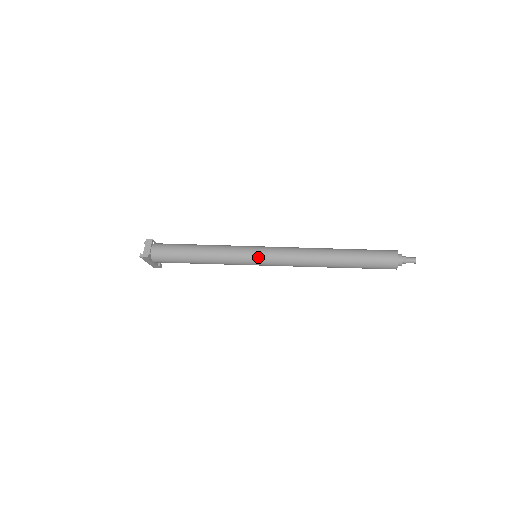
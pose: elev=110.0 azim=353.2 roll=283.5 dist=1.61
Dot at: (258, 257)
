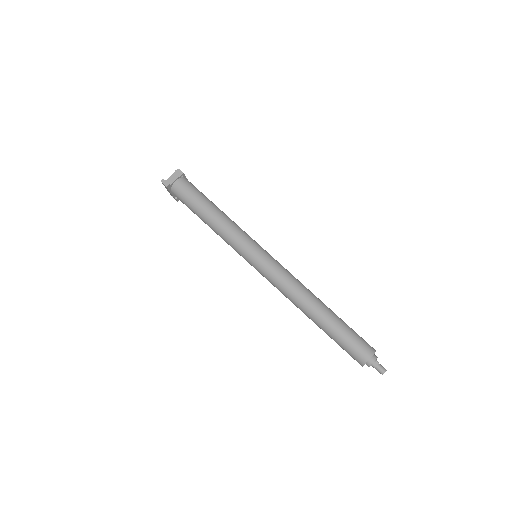
Dot at: (255, 260)
